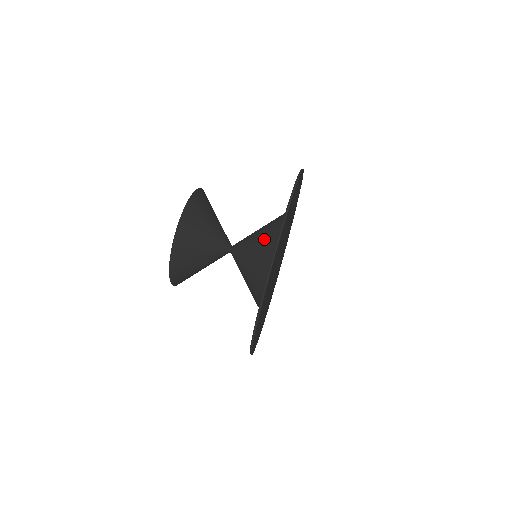
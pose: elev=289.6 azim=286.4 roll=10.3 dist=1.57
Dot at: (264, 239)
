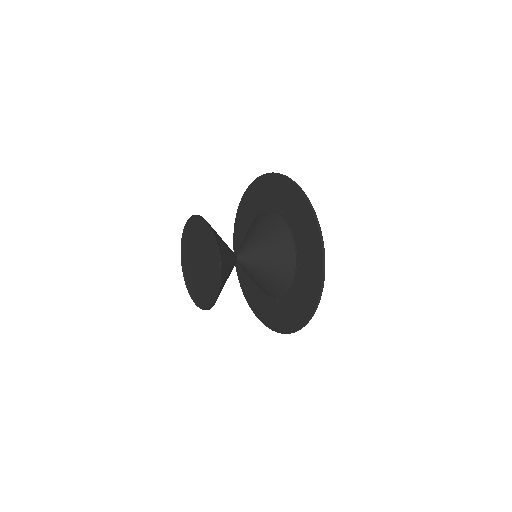
Dot at: occluded
